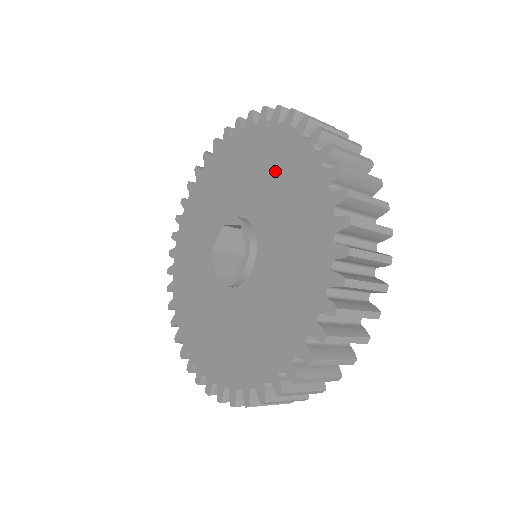
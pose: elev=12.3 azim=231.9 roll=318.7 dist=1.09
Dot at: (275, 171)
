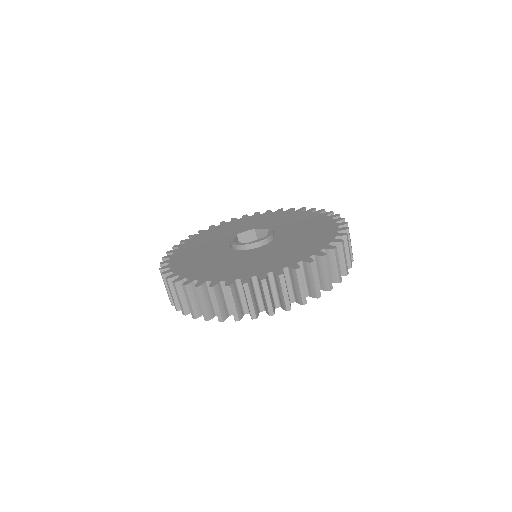
Dot at: (306, 223)
